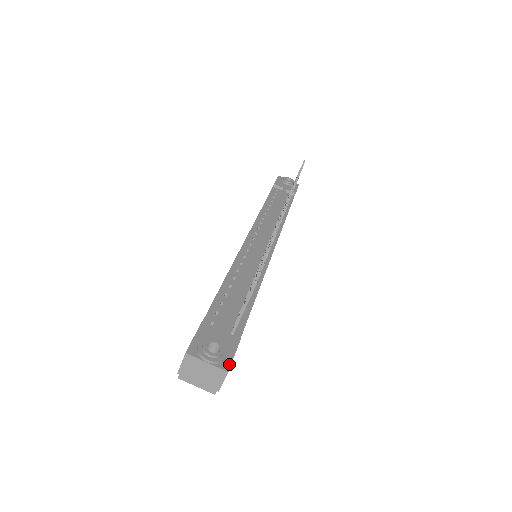
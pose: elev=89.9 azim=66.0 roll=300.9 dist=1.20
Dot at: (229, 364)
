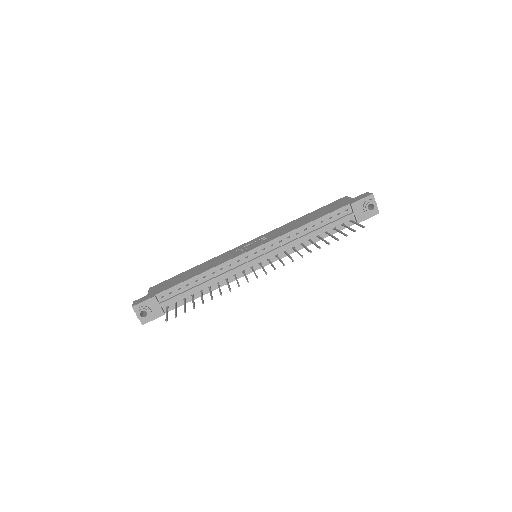
Dot at: (146, 322)
